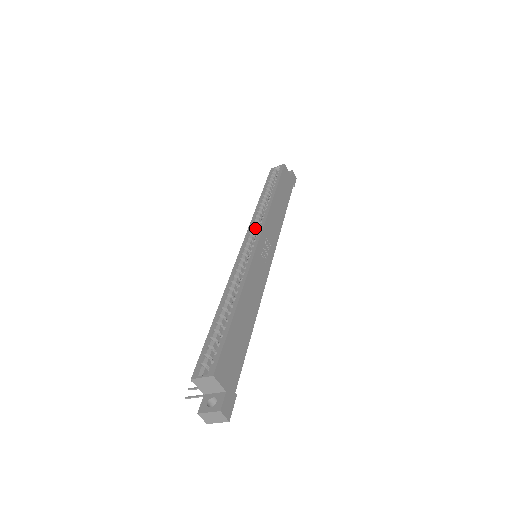
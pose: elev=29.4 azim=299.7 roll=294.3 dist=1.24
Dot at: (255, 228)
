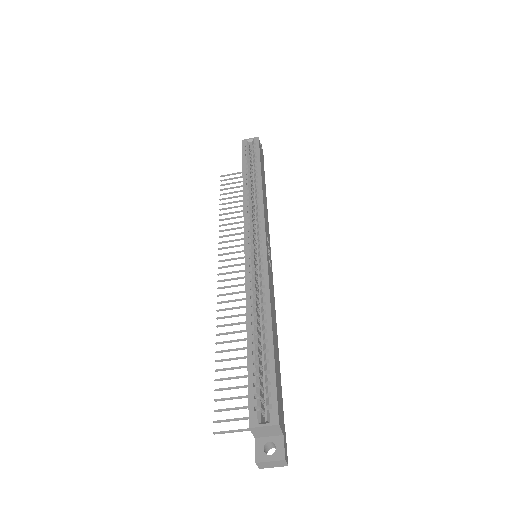
Dot at: (252, 223)
